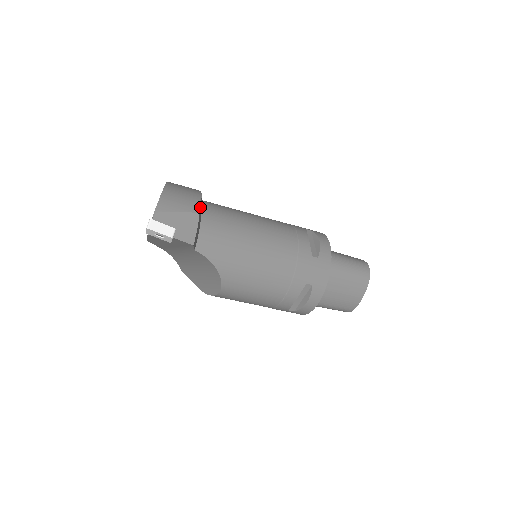
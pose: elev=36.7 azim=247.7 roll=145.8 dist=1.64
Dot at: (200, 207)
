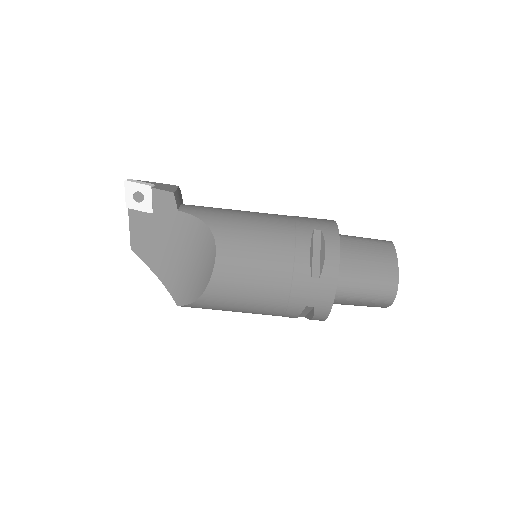
Dot at: (179, 188)
